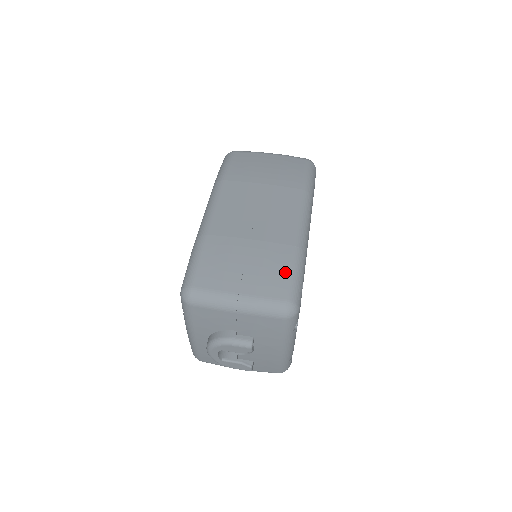
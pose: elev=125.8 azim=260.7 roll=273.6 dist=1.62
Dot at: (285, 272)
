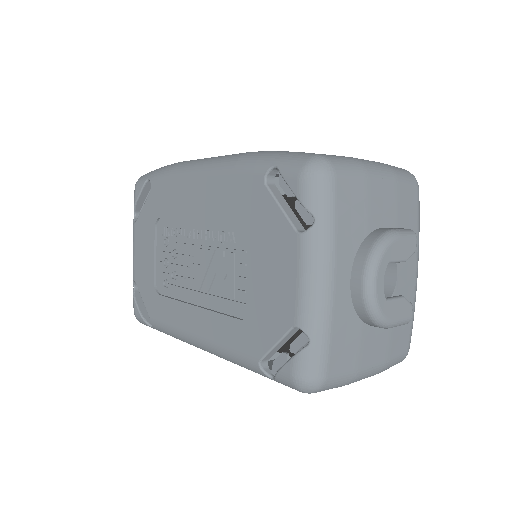
Dot at: occluded
